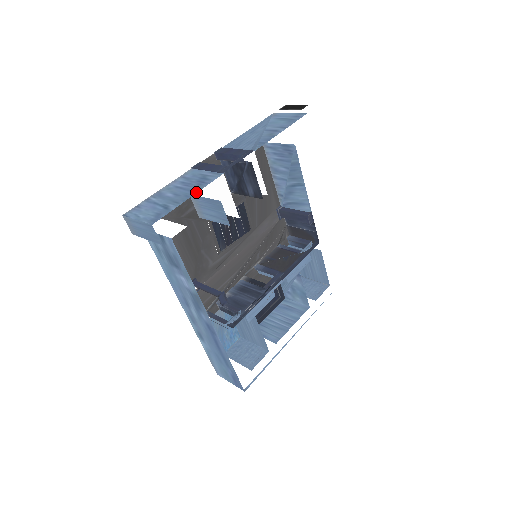
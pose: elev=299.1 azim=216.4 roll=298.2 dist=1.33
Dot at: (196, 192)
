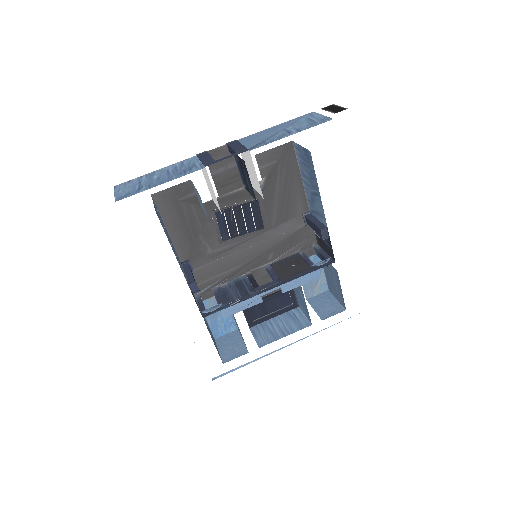
Dot at: (170, 180)
